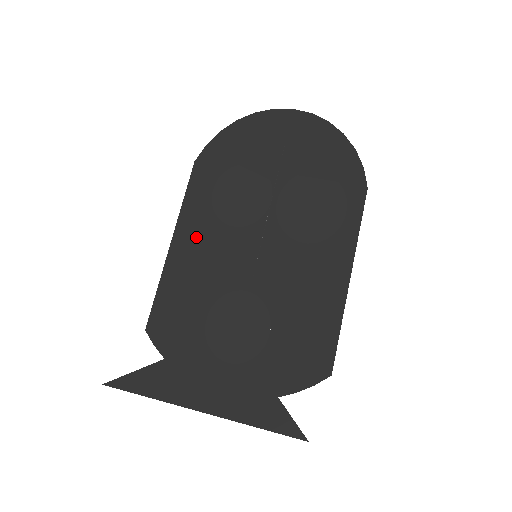
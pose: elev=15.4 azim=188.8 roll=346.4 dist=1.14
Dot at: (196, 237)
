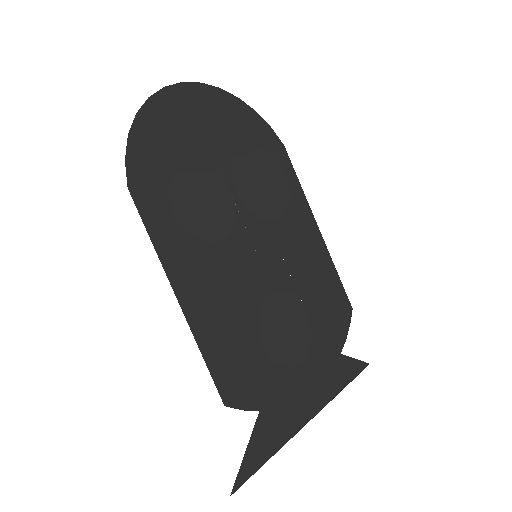
Dot at: (197, 275)
